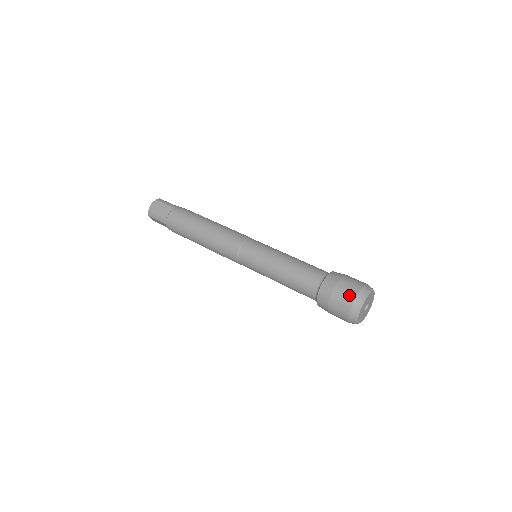
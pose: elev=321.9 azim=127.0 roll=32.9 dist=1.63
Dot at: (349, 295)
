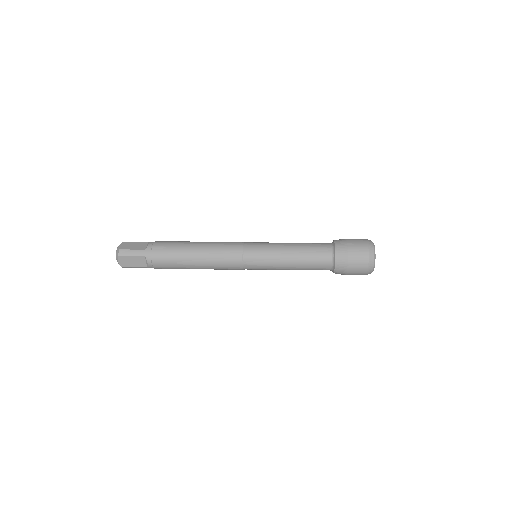
Dot at: (362, 242)
